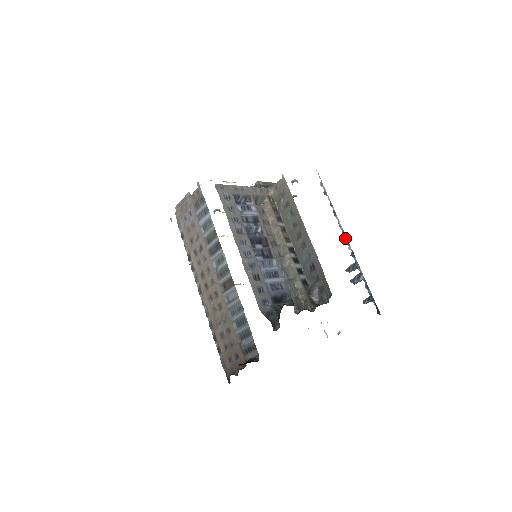
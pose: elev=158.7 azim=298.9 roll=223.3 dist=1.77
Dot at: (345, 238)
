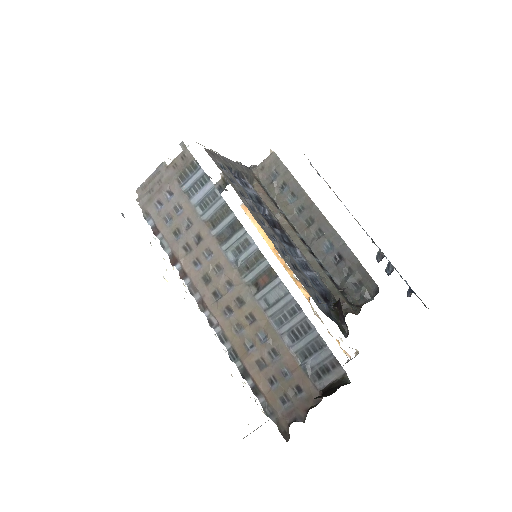
Dot at: (358, 223)
